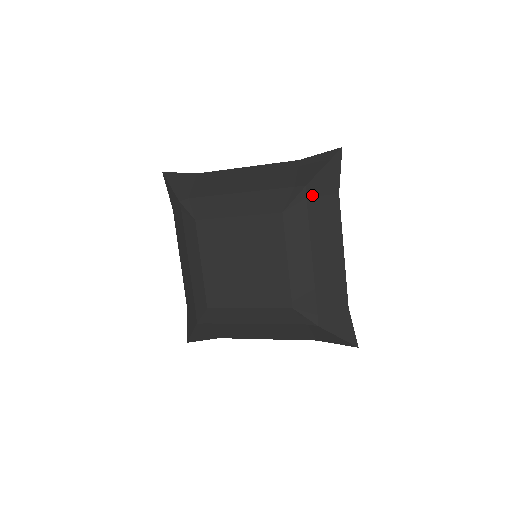
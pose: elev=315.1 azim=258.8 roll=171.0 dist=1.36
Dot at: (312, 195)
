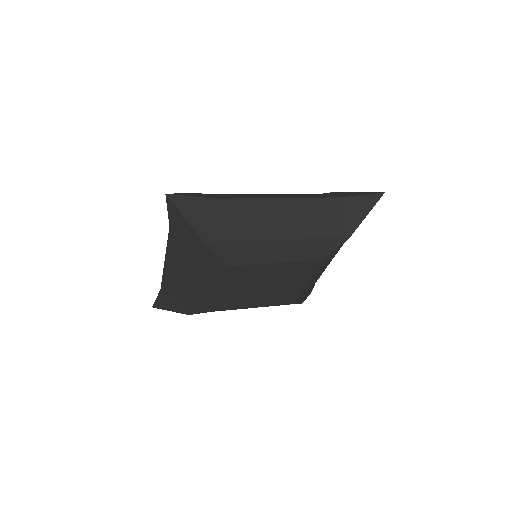
Dot at: occluded
